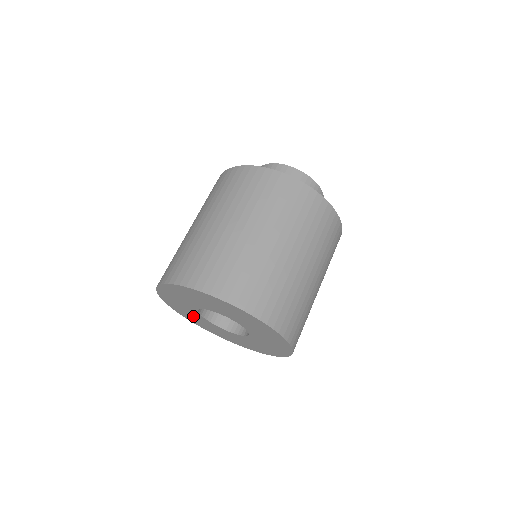
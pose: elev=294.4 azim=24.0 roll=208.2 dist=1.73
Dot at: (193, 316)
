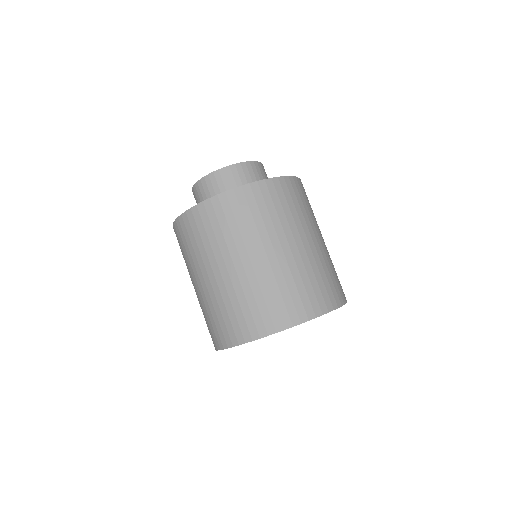
Dot at: occluded
